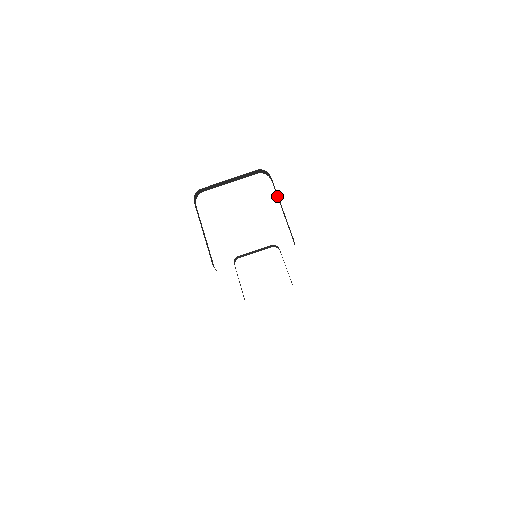
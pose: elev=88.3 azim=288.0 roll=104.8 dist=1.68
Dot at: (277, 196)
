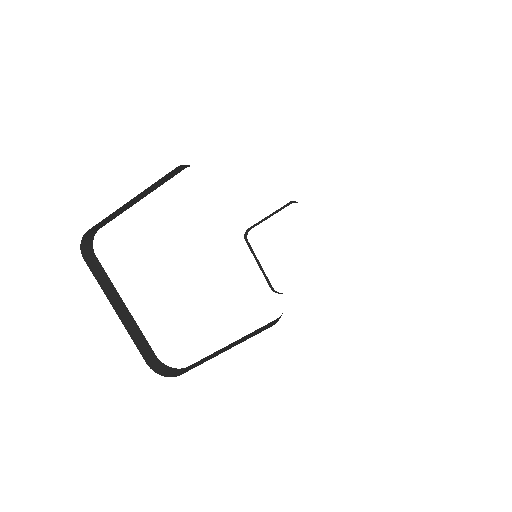
Dot at: occluded
